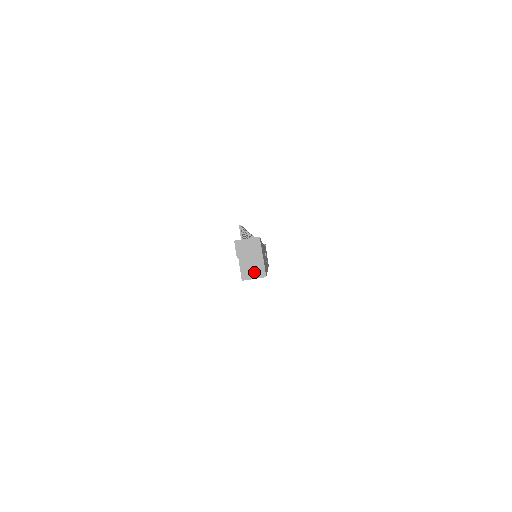
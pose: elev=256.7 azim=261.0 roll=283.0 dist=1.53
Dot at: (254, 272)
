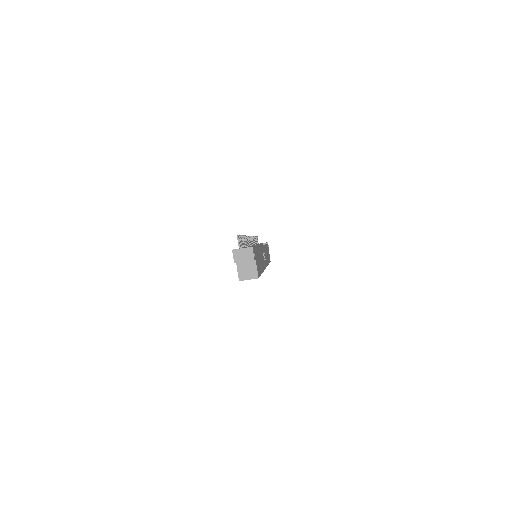
Dot at: (249, 274)
